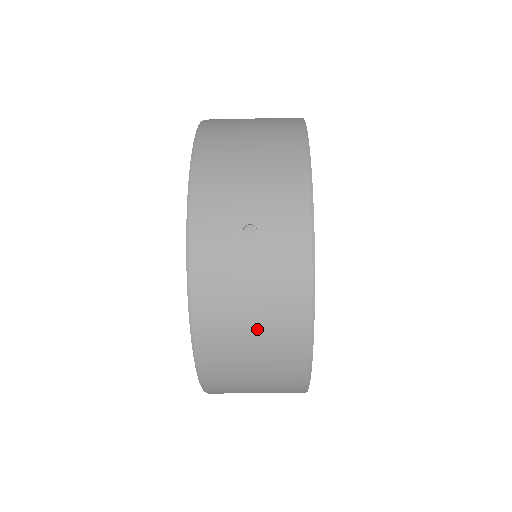
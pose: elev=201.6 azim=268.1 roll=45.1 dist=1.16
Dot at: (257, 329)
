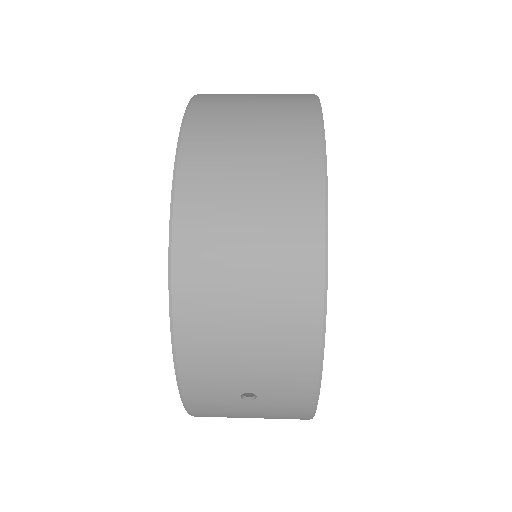
Dot at: occluded
